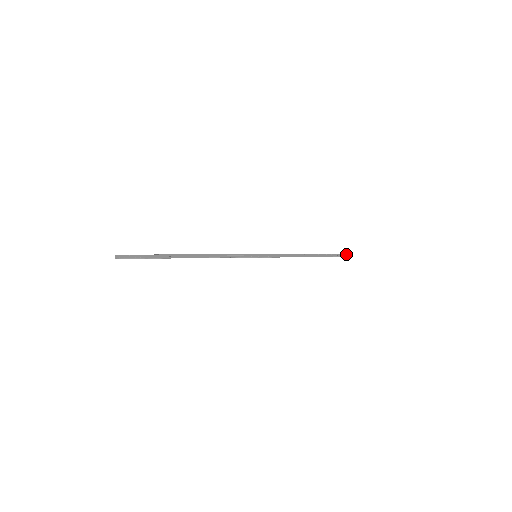
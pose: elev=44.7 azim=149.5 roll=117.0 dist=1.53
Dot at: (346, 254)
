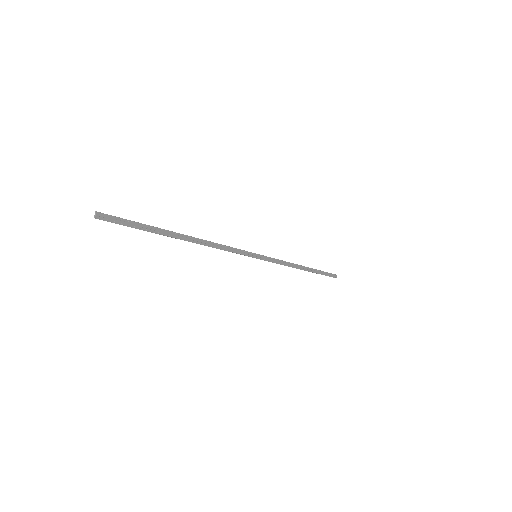
Dot at: (336, 275)
